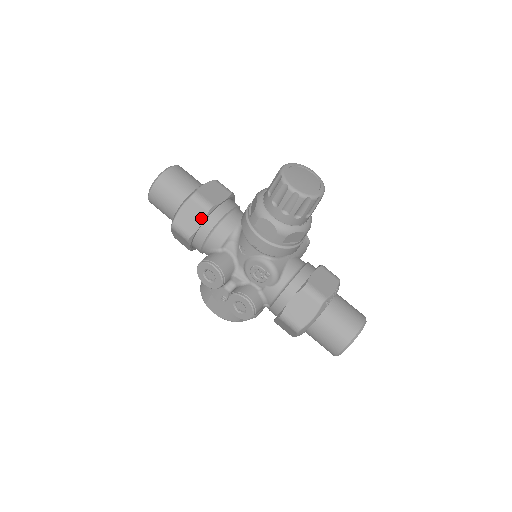
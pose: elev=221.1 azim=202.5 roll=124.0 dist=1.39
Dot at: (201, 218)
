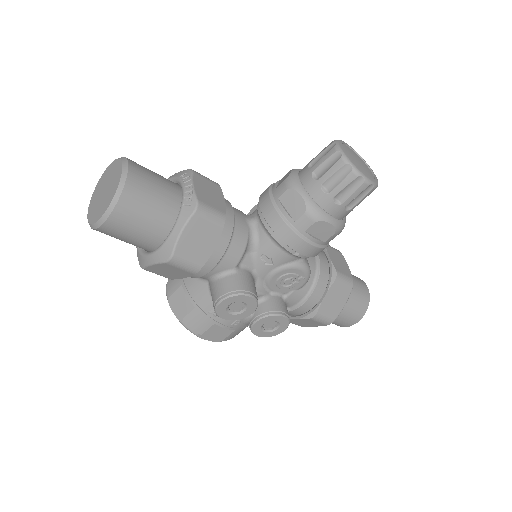
Dot at: (215, 237)
